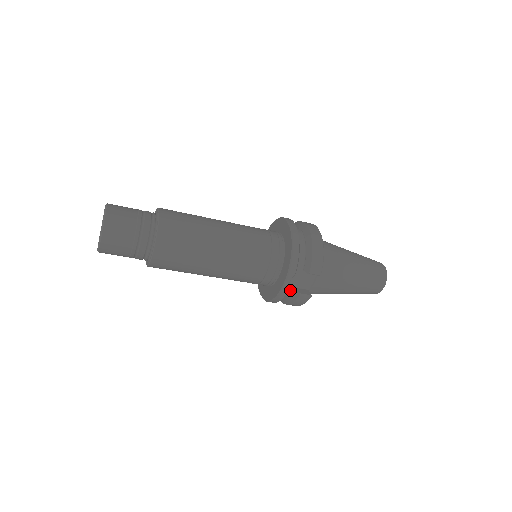
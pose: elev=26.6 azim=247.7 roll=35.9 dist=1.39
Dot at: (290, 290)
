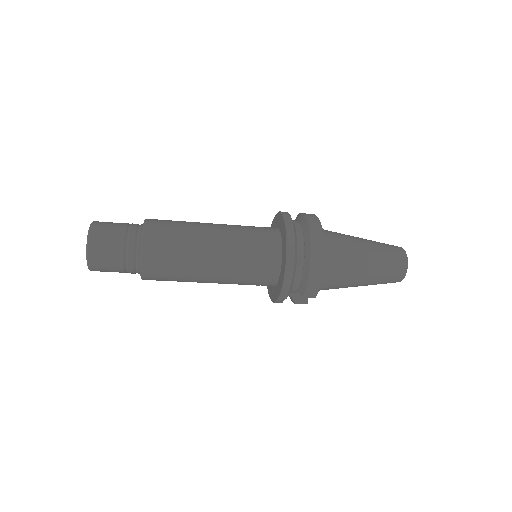
Dot at: occluded
